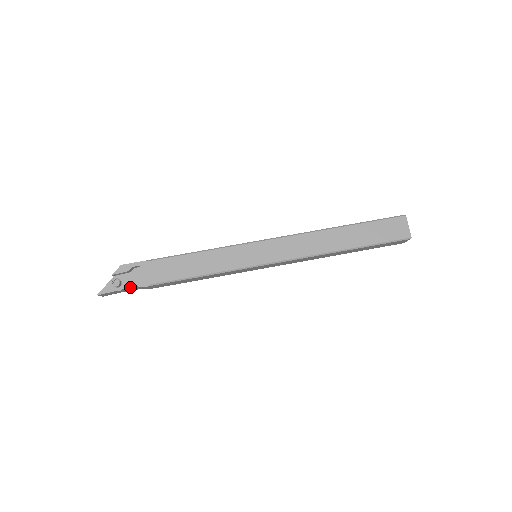
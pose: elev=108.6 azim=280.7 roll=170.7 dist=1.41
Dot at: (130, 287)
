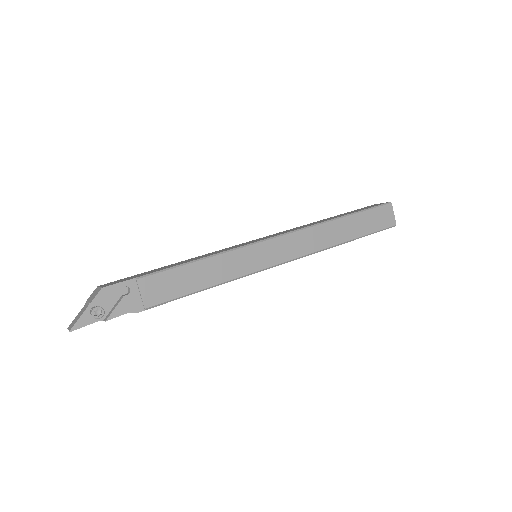
Dot at: (119, 315)
